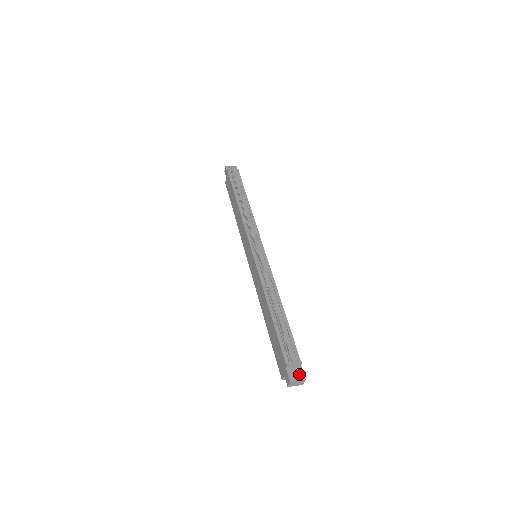
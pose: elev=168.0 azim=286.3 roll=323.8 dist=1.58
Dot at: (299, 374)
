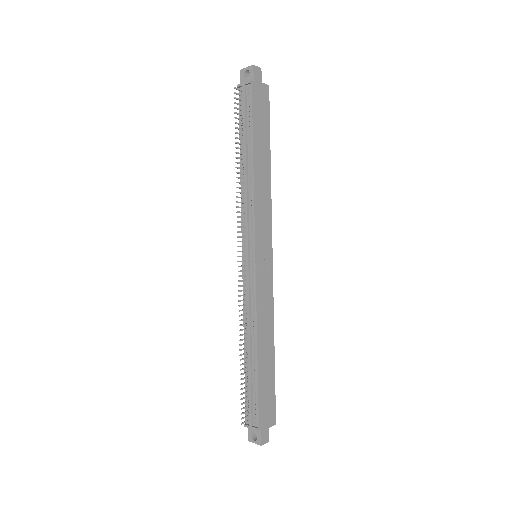
Dot at: (257, 437)
